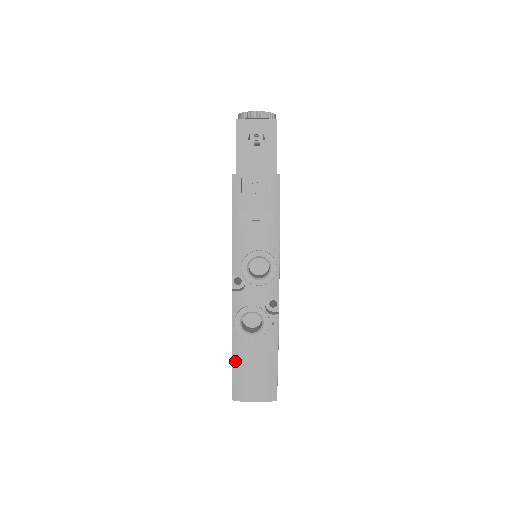
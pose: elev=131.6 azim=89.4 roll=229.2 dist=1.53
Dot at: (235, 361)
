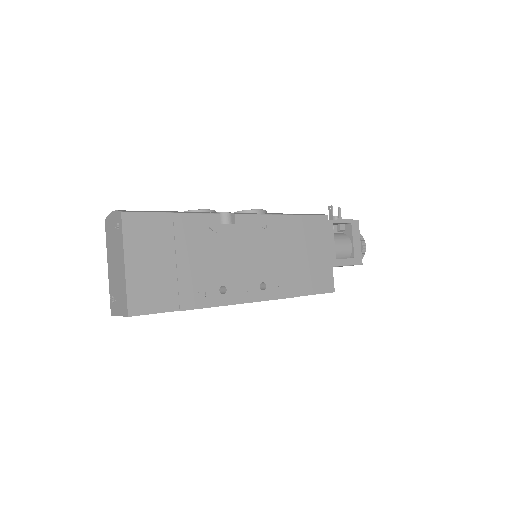
Dot at: occluded
